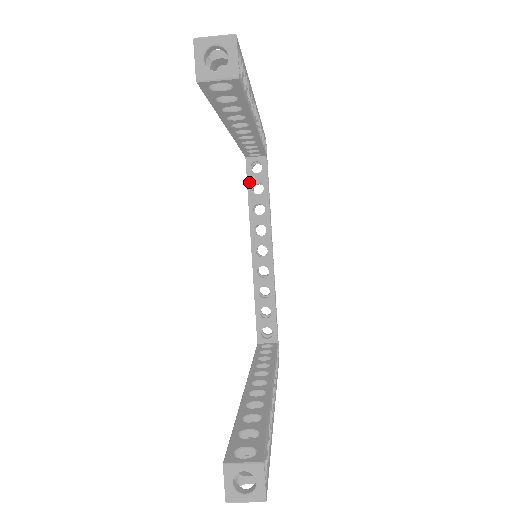
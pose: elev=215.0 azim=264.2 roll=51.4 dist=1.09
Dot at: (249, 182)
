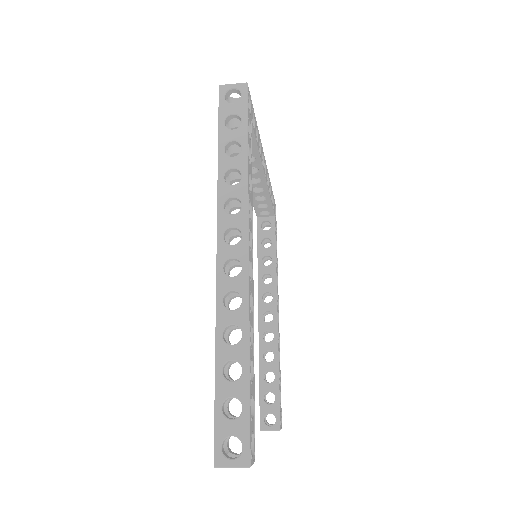
Dot at: occluded
